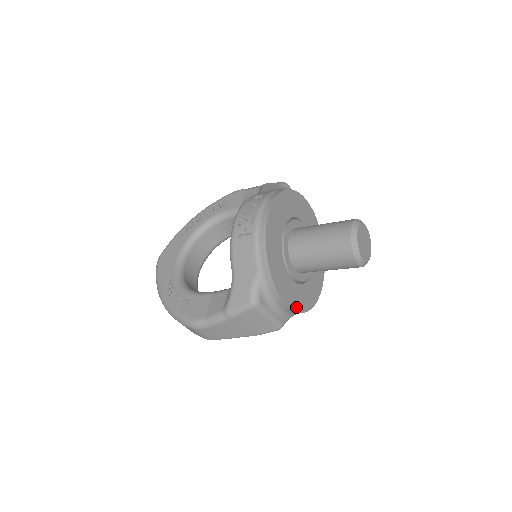
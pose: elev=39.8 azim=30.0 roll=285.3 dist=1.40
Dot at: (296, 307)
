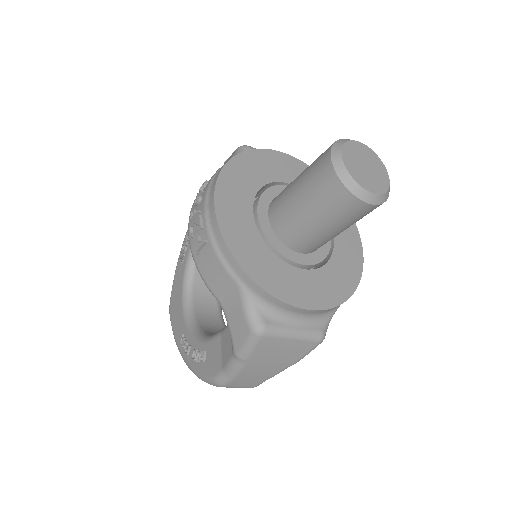
Dot at: (326, 302)
